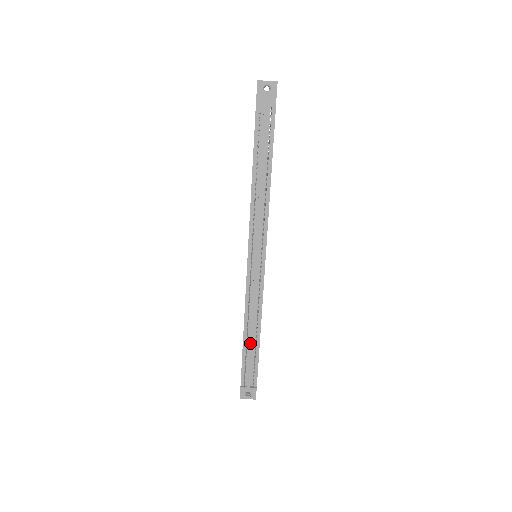
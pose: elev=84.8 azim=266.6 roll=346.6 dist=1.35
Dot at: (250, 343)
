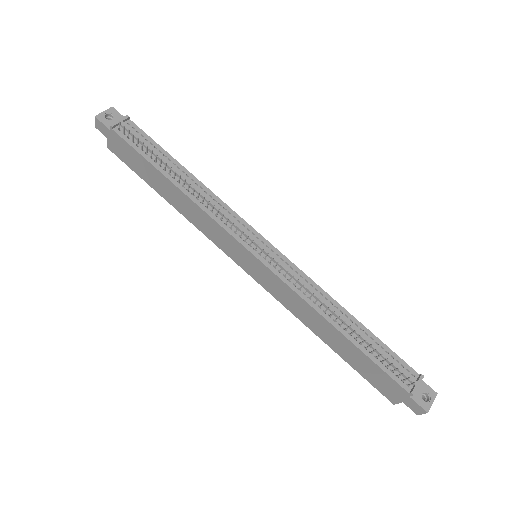
Dot at: (356, 332)
